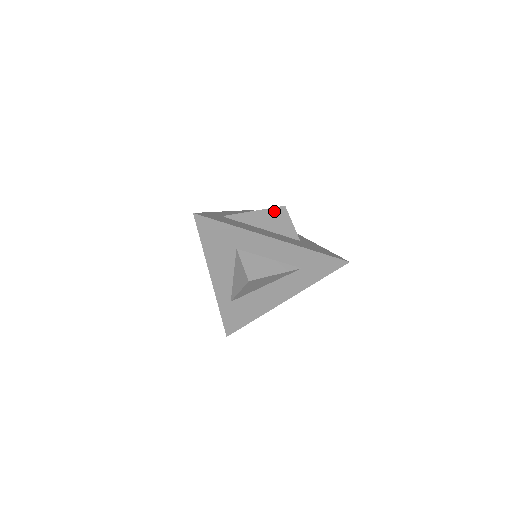
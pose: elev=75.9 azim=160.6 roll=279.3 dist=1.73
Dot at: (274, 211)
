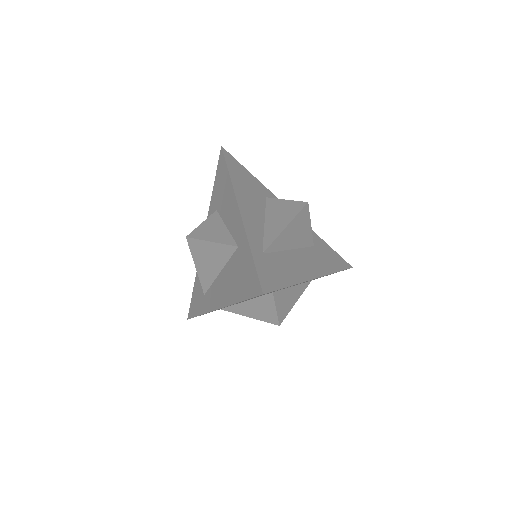
Dot at: (300, 216)
